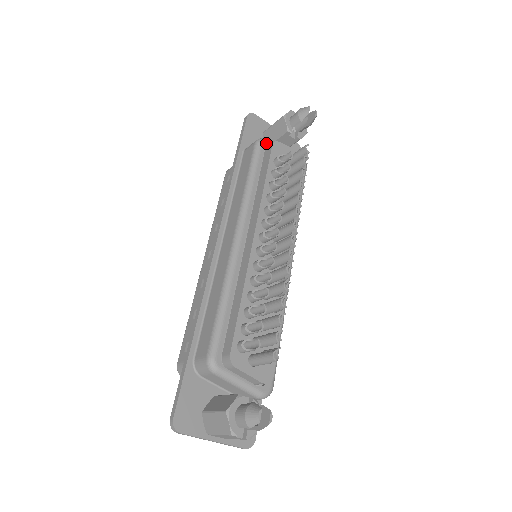
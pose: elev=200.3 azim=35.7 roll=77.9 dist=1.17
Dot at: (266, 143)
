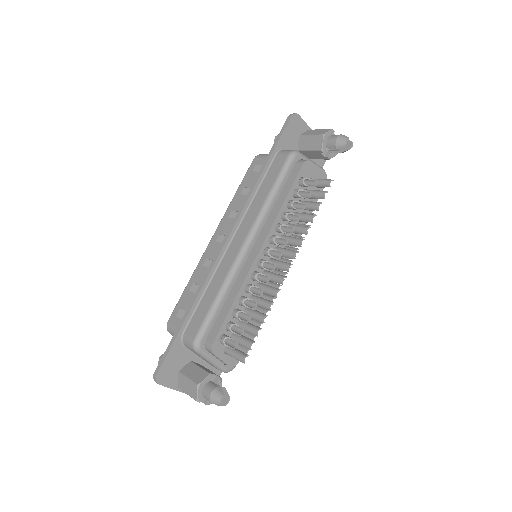
Dot at: (298, 157)
